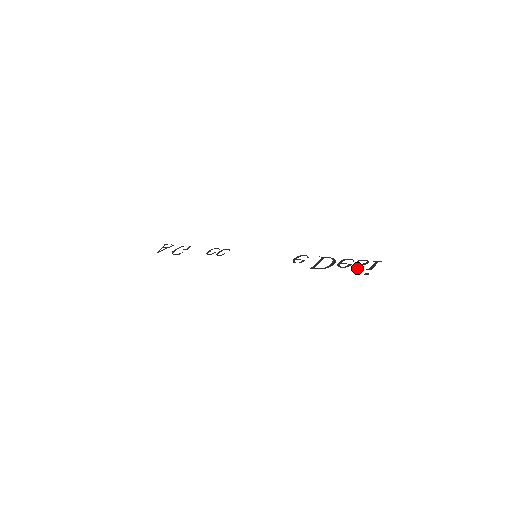
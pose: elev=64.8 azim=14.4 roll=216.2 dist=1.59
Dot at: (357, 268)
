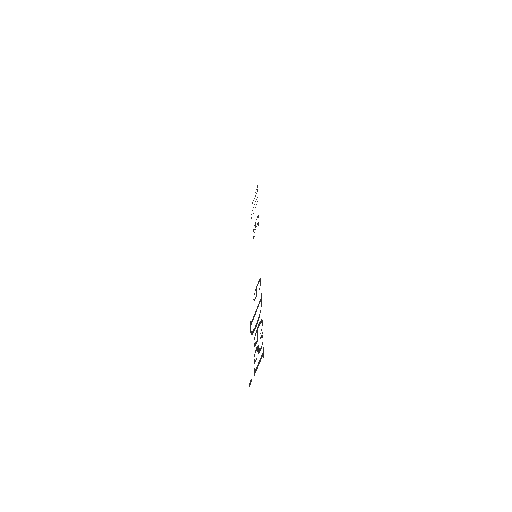
Dot at: occluded
